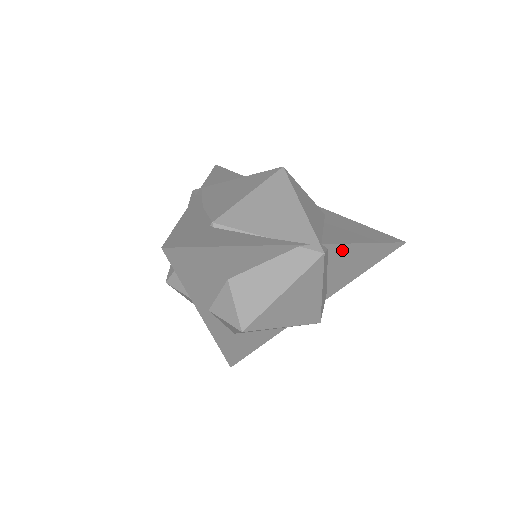
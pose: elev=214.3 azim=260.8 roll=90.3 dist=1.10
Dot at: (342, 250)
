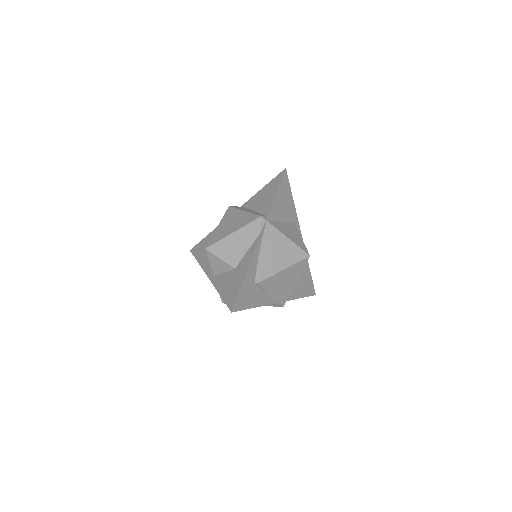
Dot at: occluded
